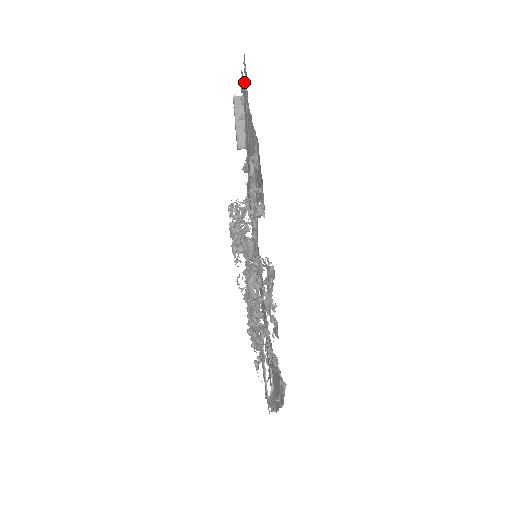
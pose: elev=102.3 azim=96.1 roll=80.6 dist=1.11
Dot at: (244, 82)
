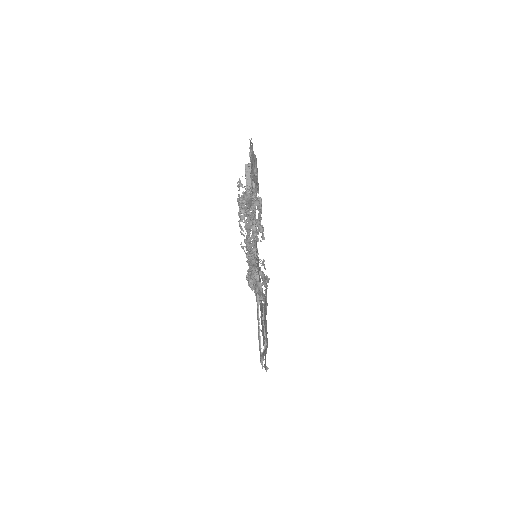
Dot at: occluded
